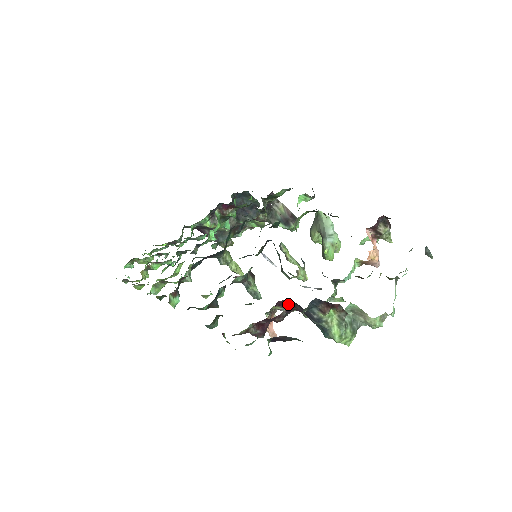
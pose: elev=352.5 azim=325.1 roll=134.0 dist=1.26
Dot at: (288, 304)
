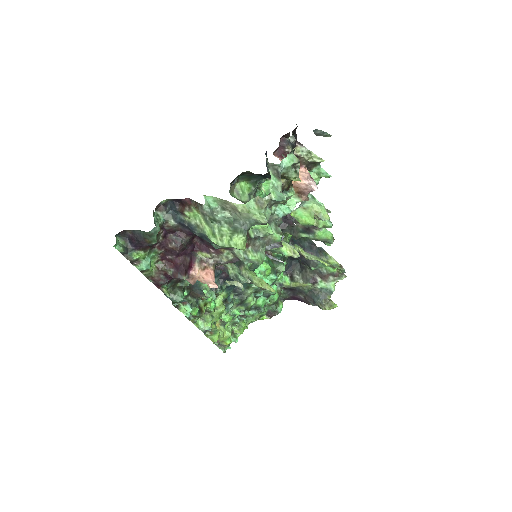
Dot at: (208, 246)
